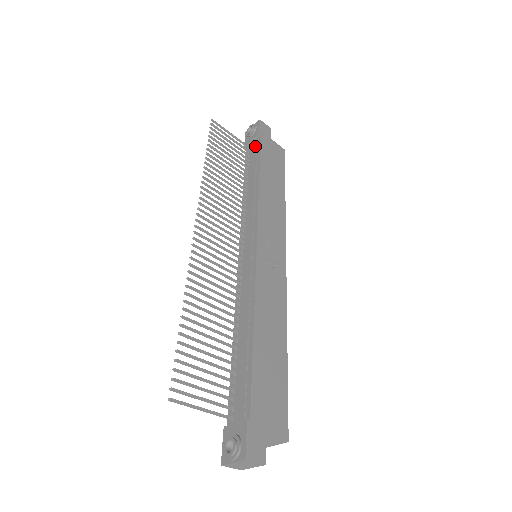
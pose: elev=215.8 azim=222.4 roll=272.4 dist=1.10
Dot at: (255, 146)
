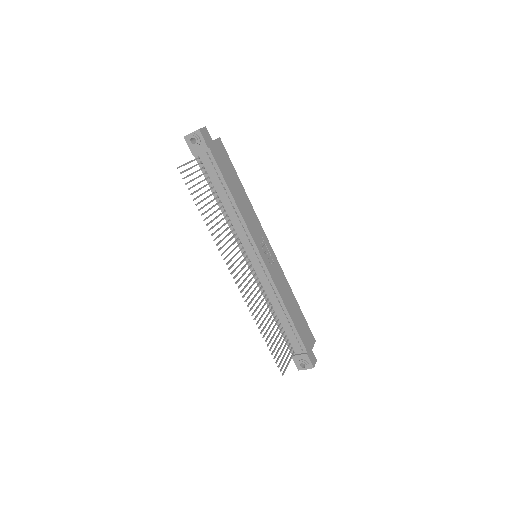
Dot at: (208, 160)
